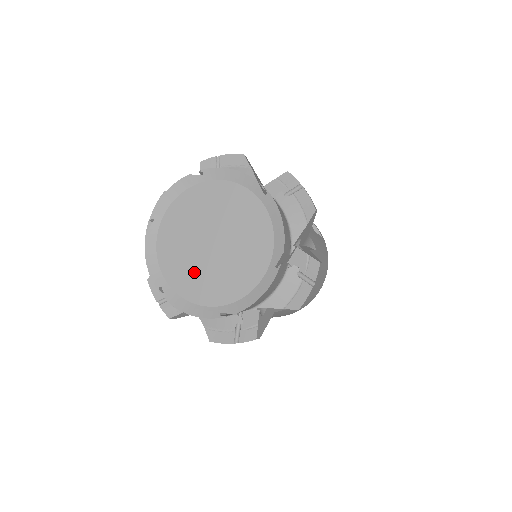
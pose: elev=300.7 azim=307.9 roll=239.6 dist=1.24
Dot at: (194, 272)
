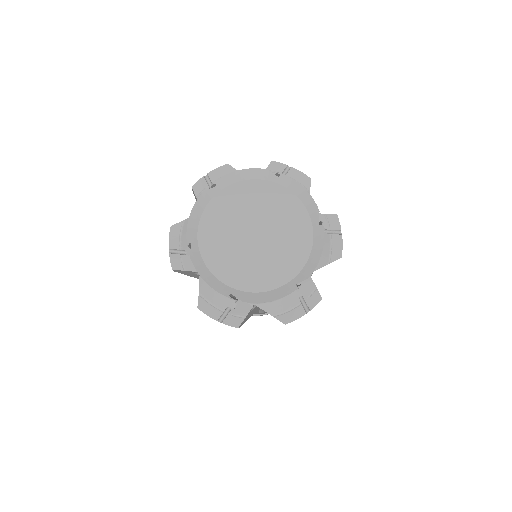
Dot at: (253, 266)
